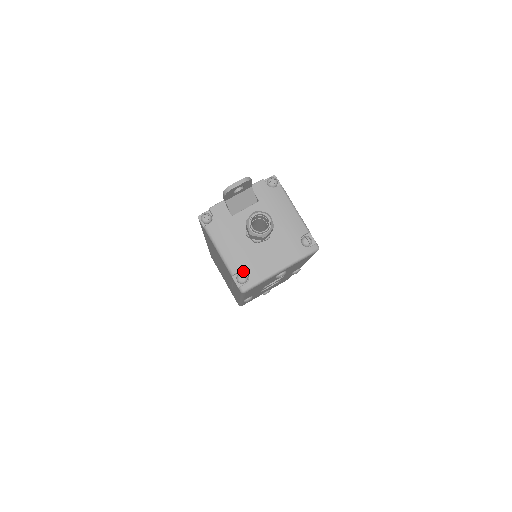
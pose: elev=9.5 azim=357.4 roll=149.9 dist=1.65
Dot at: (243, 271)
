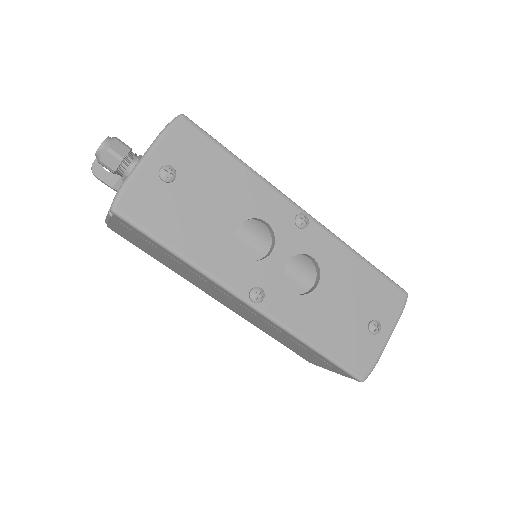
Dot at: occluded
